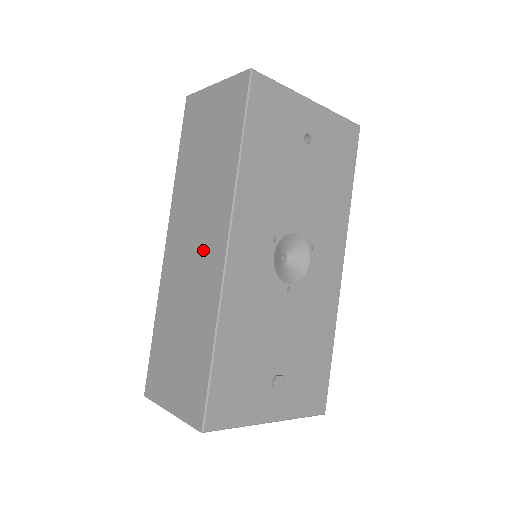
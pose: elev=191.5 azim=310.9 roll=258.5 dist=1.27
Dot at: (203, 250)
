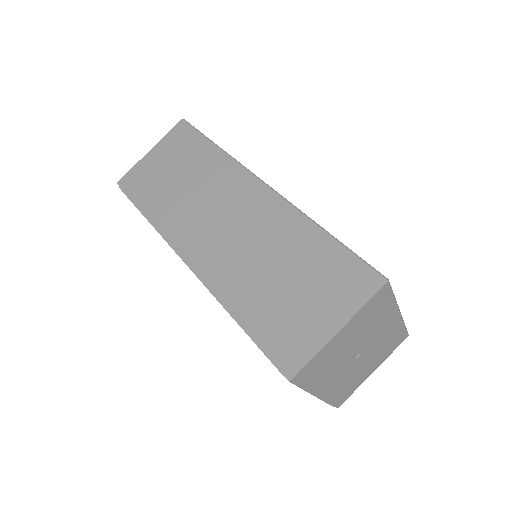
Dot at: (241, 210)
